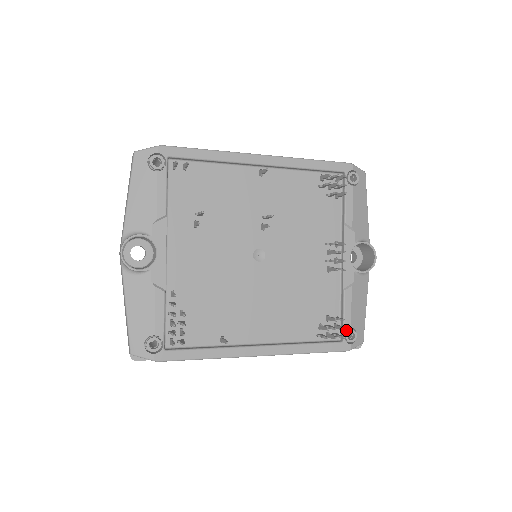
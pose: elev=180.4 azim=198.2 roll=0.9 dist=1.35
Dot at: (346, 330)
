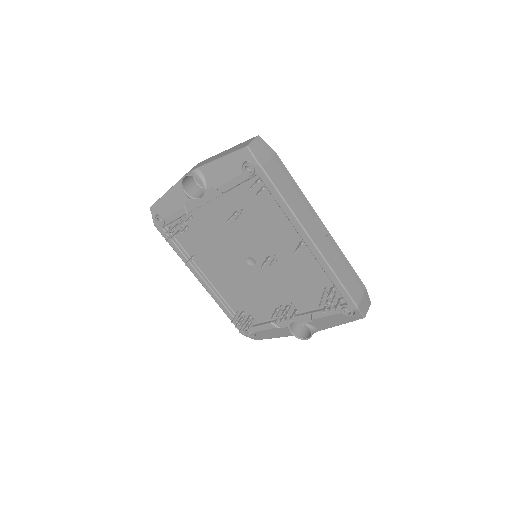
Dot at: (251, 330)
